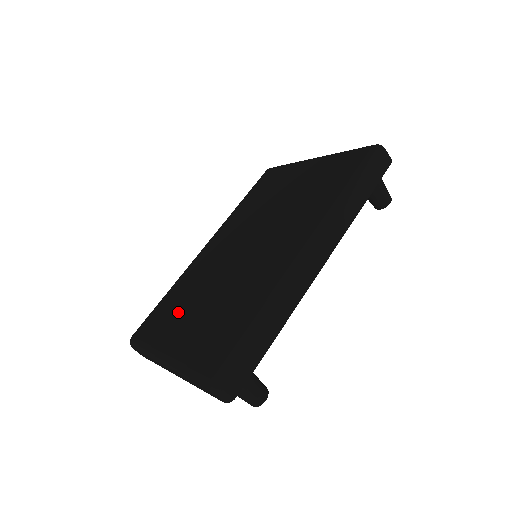
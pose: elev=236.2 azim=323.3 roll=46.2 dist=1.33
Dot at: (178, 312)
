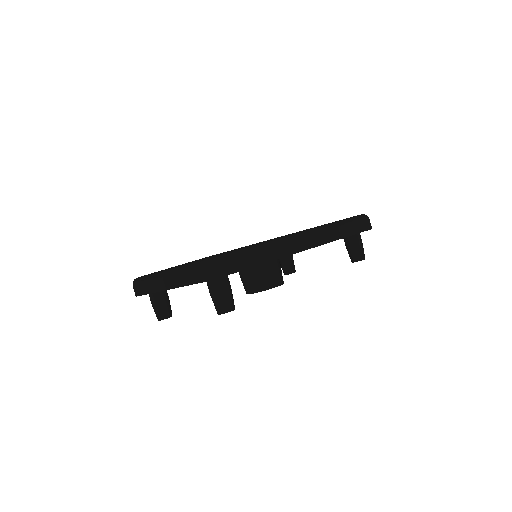
Dot at: occluded
